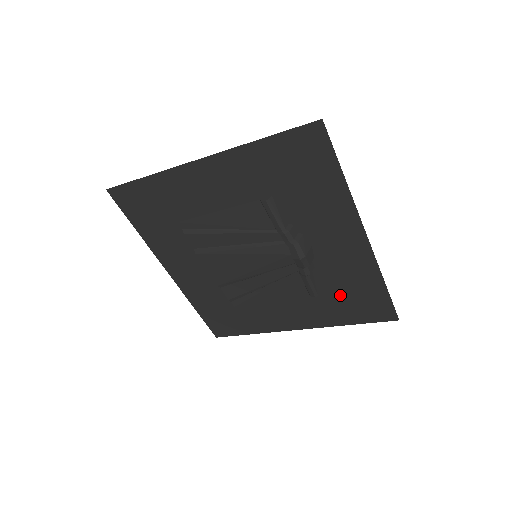
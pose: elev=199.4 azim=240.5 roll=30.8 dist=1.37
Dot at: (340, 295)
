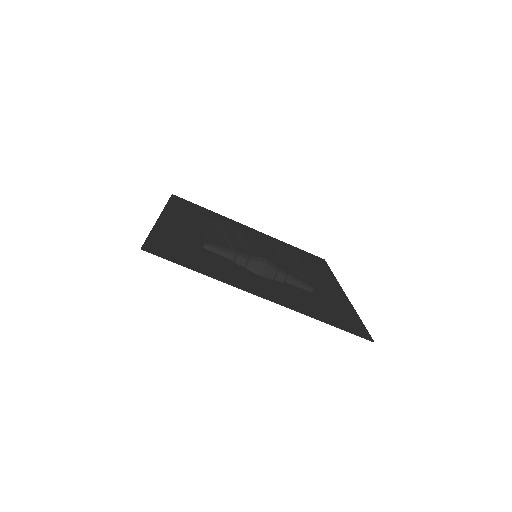
Dot at: (321, 303)
